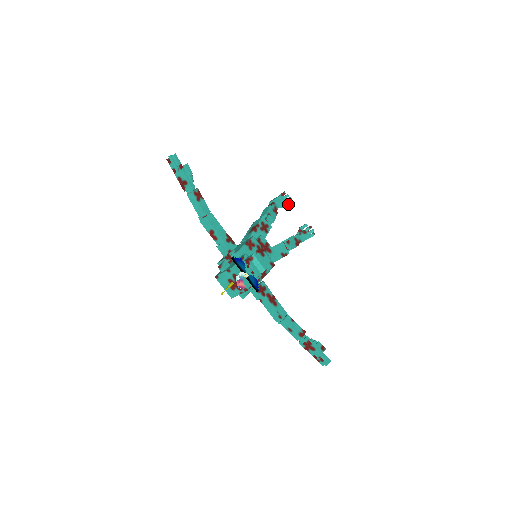
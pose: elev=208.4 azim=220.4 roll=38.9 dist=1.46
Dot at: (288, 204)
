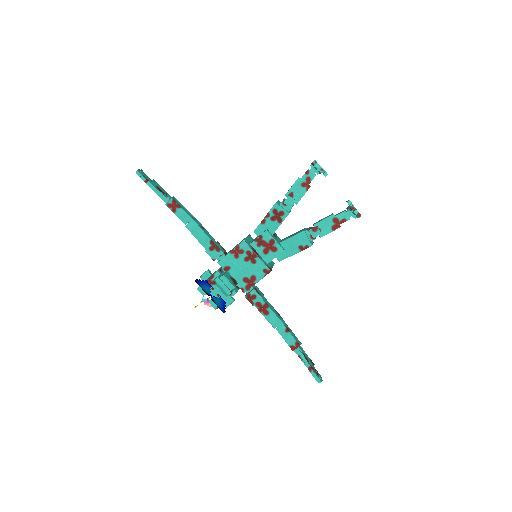
Dot at: occluded
